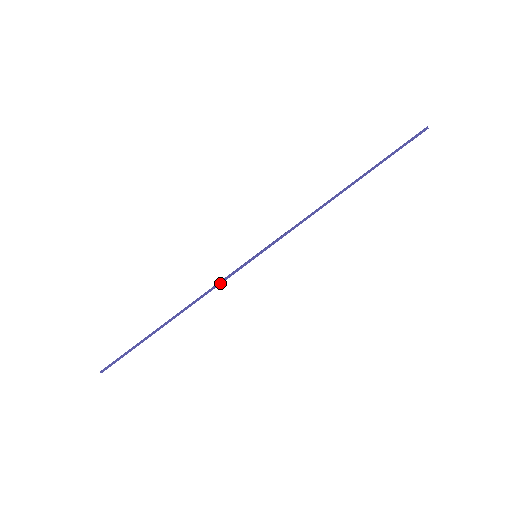
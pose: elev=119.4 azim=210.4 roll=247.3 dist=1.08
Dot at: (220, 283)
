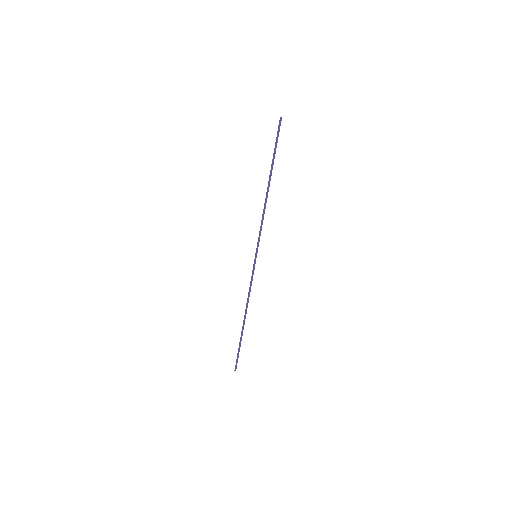
Dot at: (251, 283)
